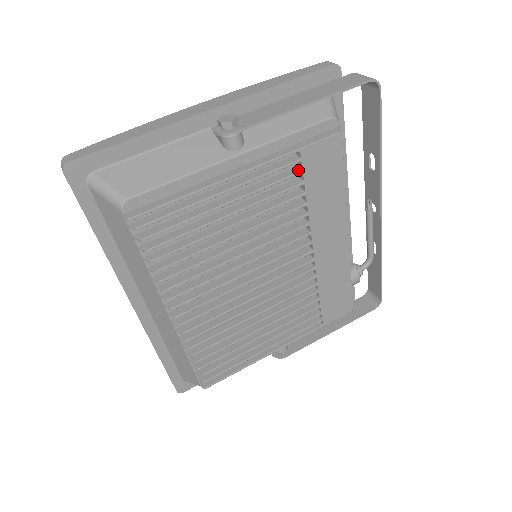
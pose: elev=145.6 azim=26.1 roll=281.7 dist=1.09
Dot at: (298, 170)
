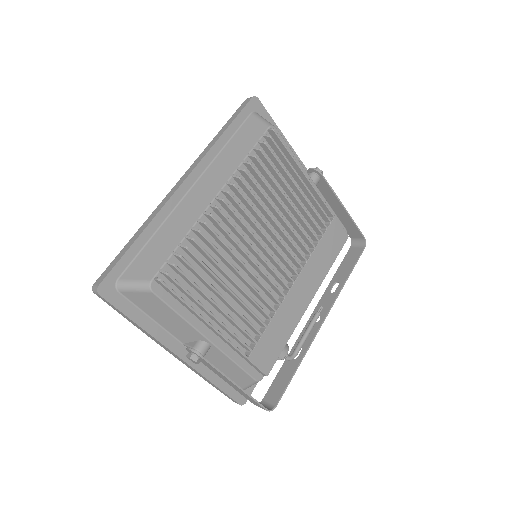
Dot at: (325, 226)
